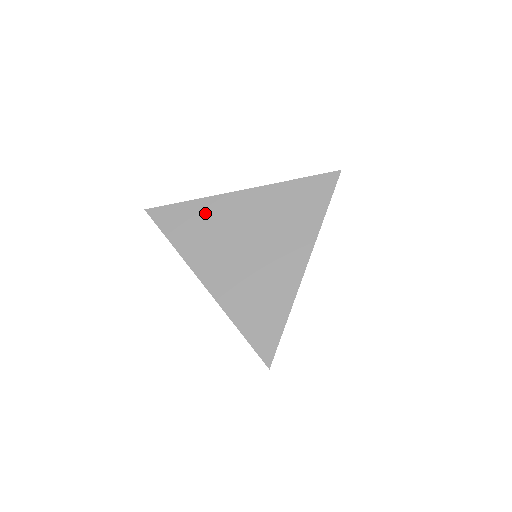
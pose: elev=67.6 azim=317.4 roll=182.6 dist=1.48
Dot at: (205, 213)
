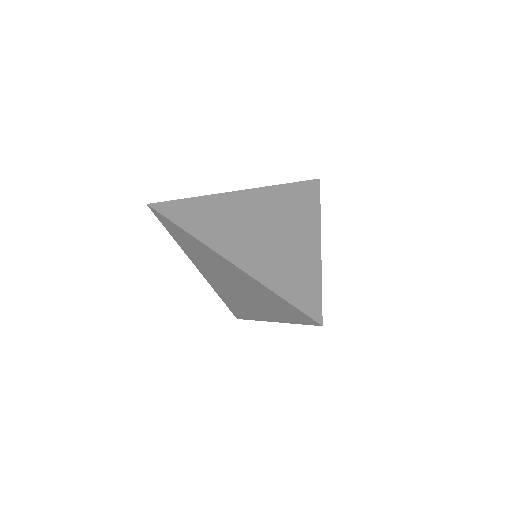
Dot at: (212, 206)
